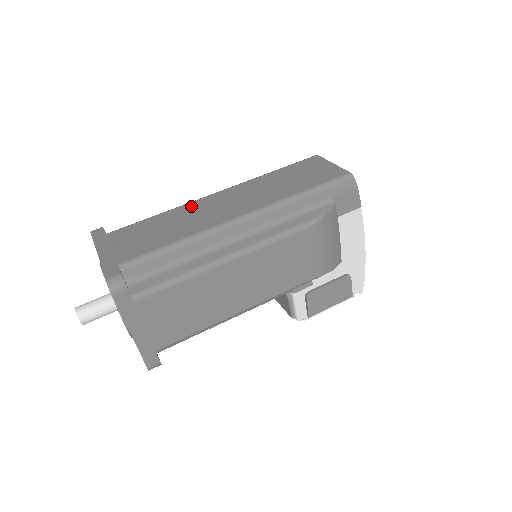
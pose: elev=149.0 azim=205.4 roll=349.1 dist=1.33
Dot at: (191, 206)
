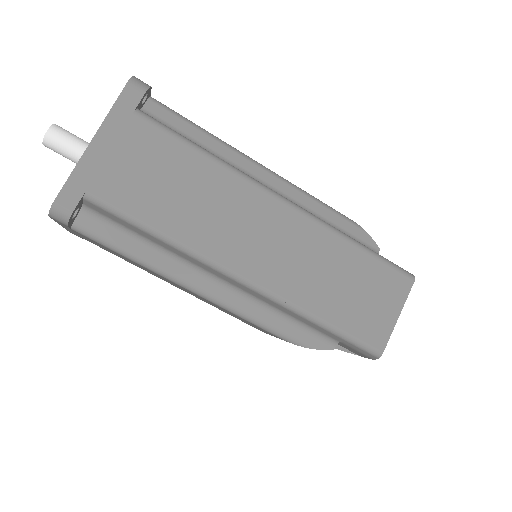
Dot at: (239, 189)
